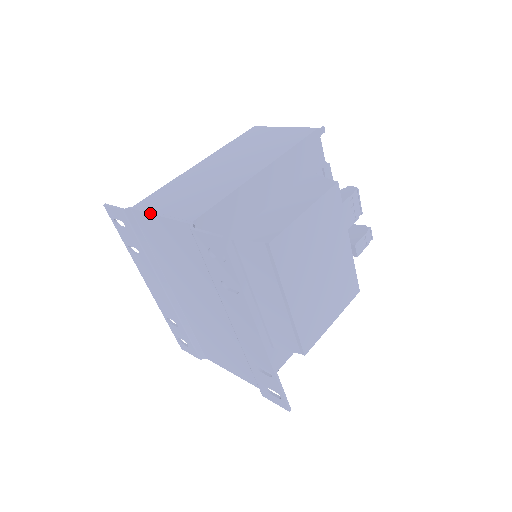
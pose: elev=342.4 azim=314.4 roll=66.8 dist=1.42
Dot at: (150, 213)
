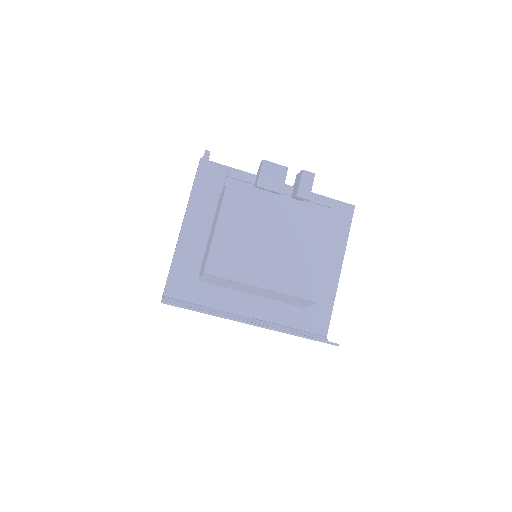
Dot at: occluded
